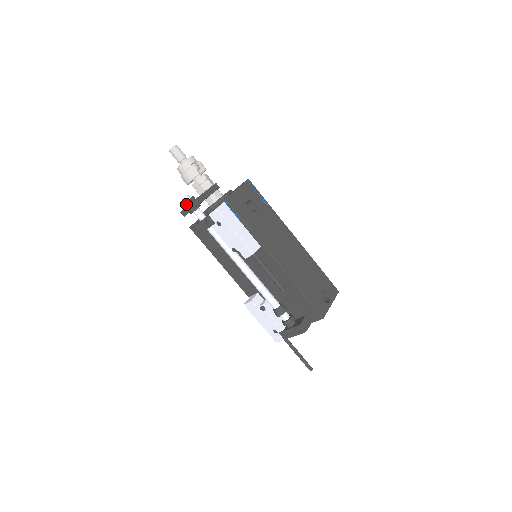
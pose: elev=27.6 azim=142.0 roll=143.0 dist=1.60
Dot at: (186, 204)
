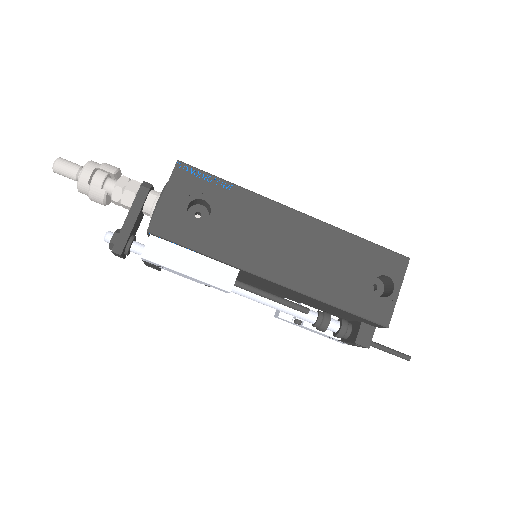
Dot at: occluded
